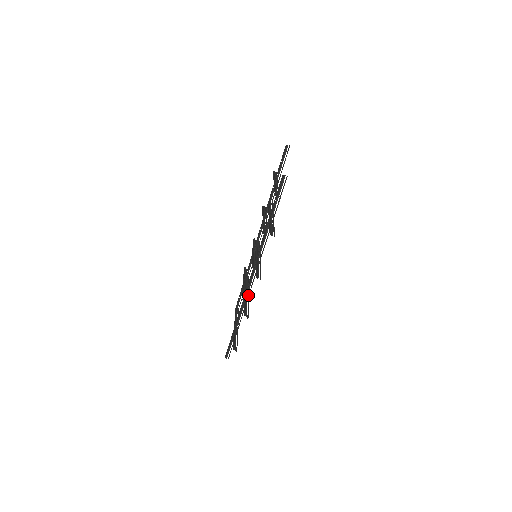
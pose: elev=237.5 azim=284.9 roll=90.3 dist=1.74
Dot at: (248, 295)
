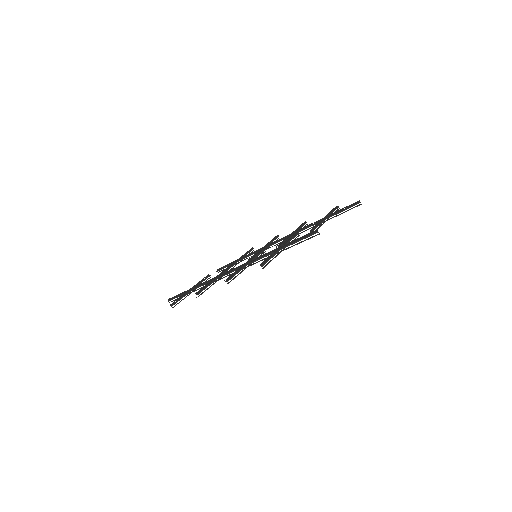
Dot at: (218, 279)
